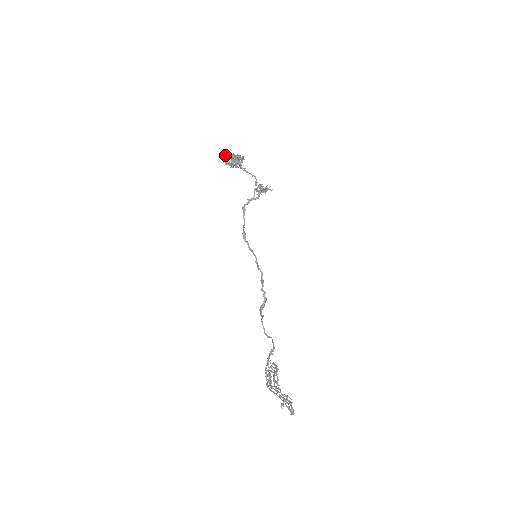
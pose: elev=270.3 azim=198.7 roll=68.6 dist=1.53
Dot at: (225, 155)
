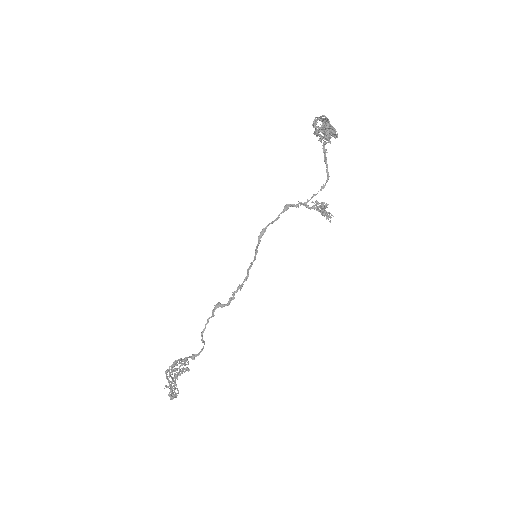
Dot at: (321, 116)
